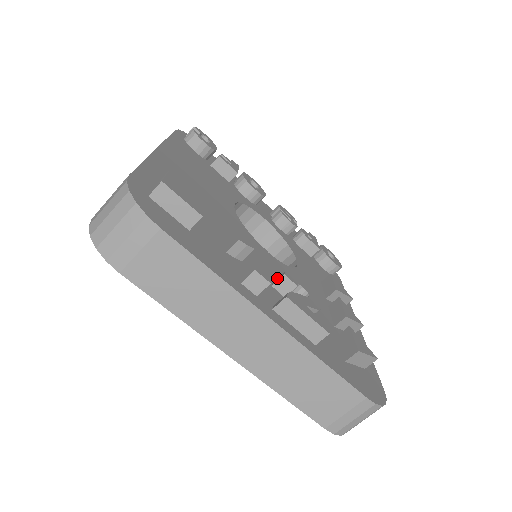
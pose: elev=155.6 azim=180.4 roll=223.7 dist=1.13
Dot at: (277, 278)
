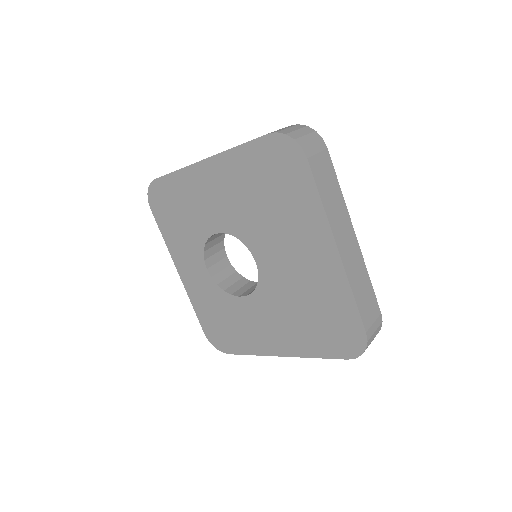
Dot at: occluded
